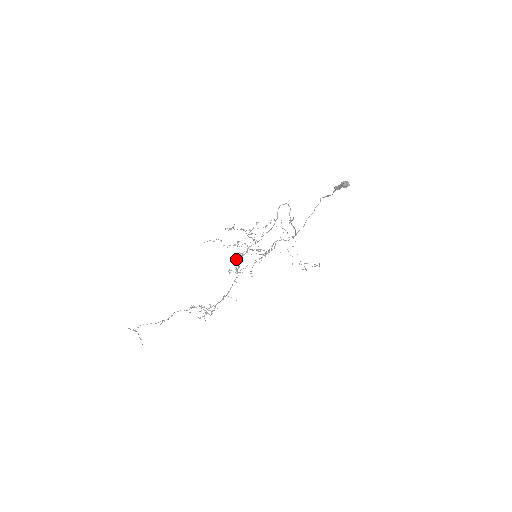
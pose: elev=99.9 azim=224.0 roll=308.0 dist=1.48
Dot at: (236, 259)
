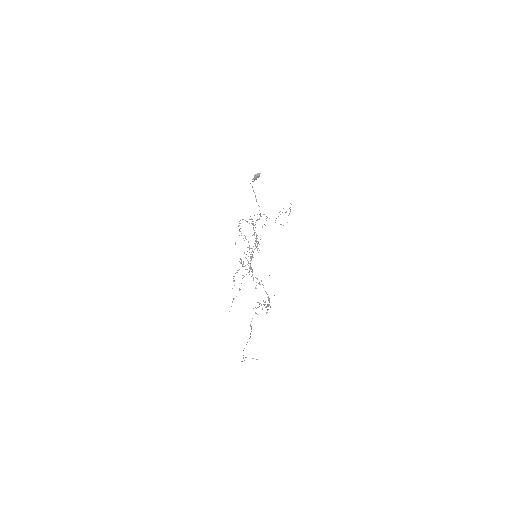
Dot at: occluded
